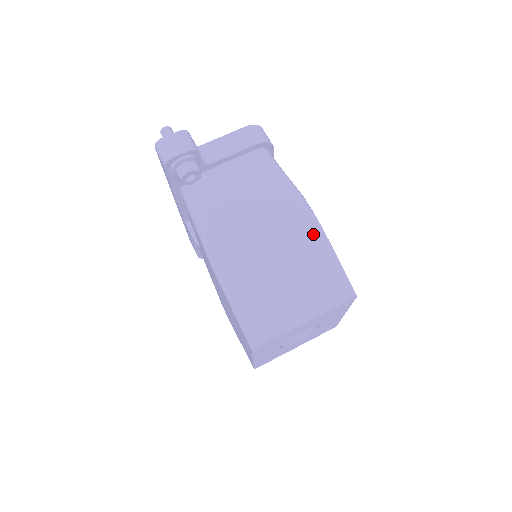
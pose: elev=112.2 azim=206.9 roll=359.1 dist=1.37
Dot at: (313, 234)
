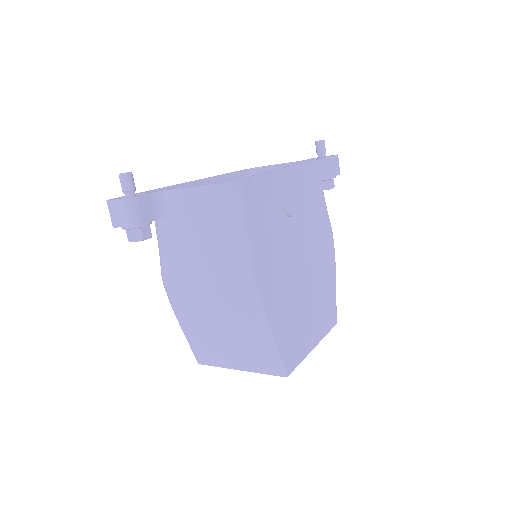
Dot at: (254, 320)
